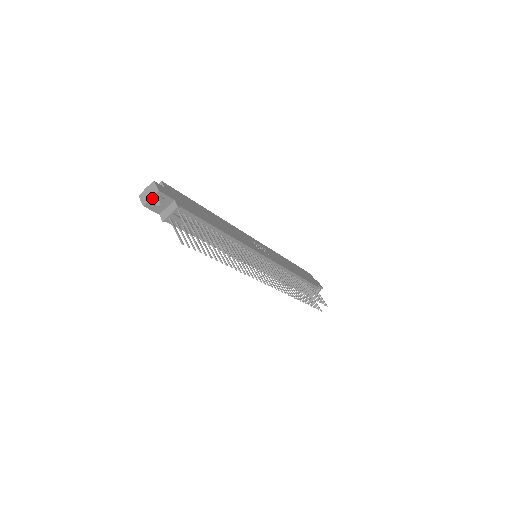
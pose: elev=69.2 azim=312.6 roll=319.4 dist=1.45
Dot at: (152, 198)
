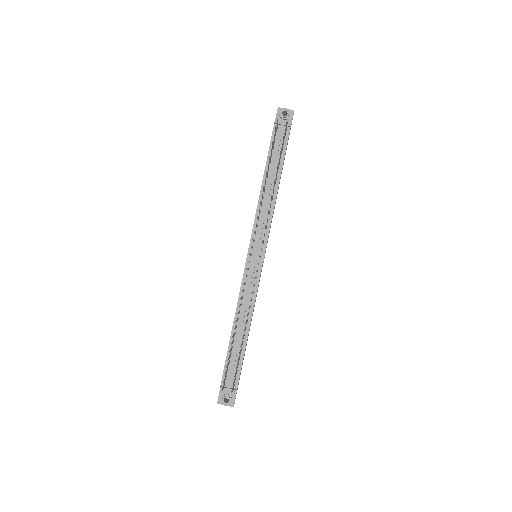
Dot at: occluded
